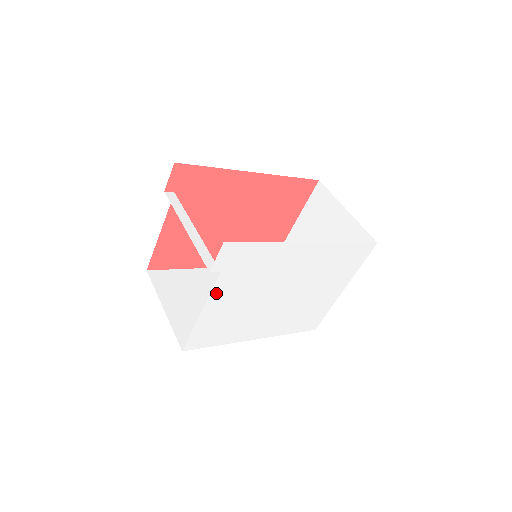
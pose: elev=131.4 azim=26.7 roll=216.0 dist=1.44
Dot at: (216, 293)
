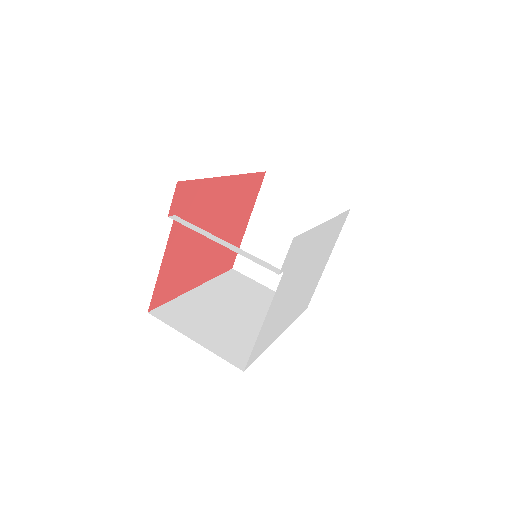
Dot at: (275, 296)
